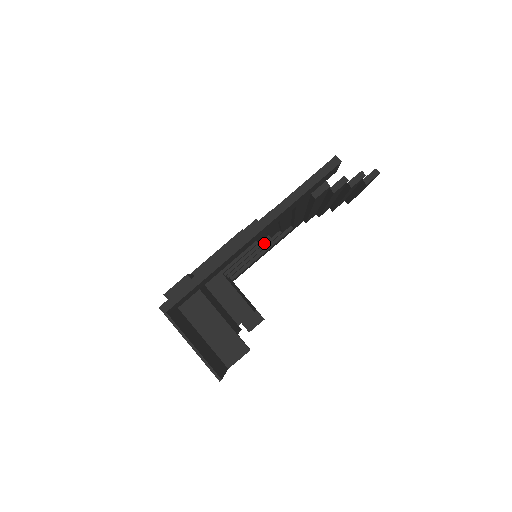
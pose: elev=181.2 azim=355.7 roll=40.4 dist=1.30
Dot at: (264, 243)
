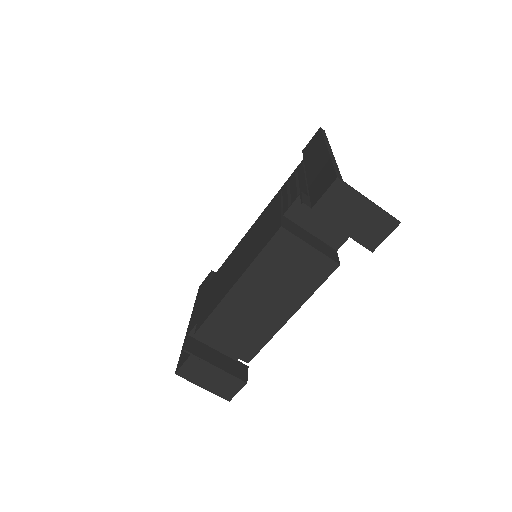
Dot at: occluded
